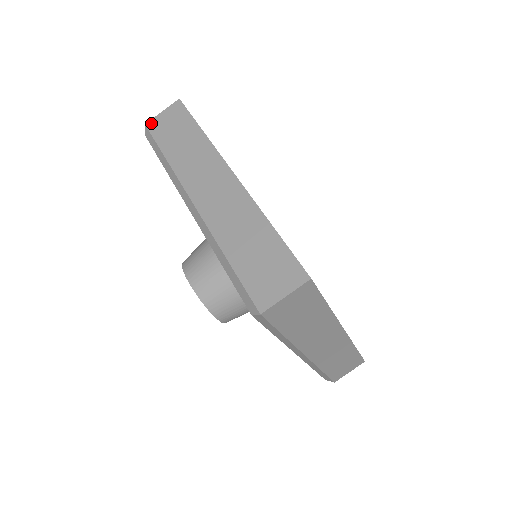
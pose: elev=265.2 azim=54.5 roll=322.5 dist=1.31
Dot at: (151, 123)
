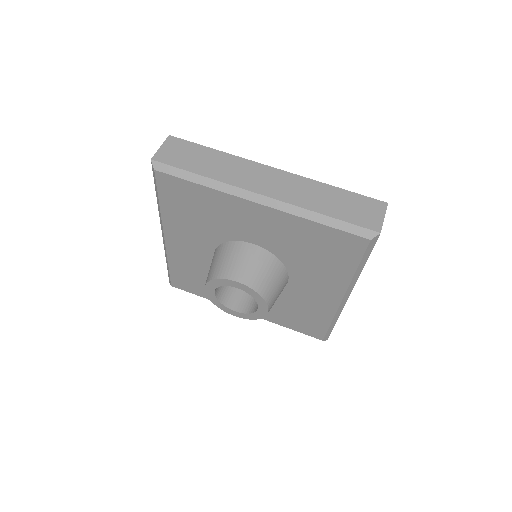
Dot at: (158, 157)
